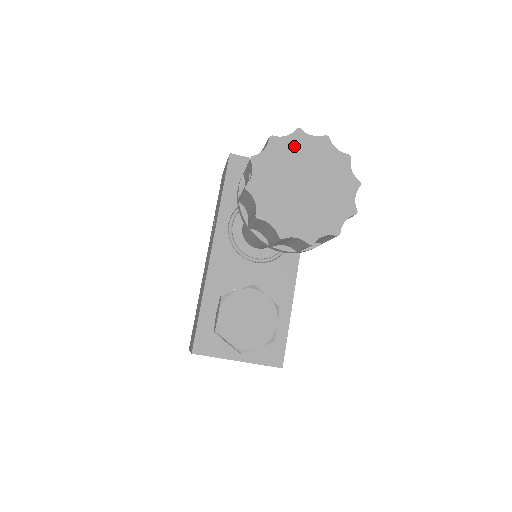
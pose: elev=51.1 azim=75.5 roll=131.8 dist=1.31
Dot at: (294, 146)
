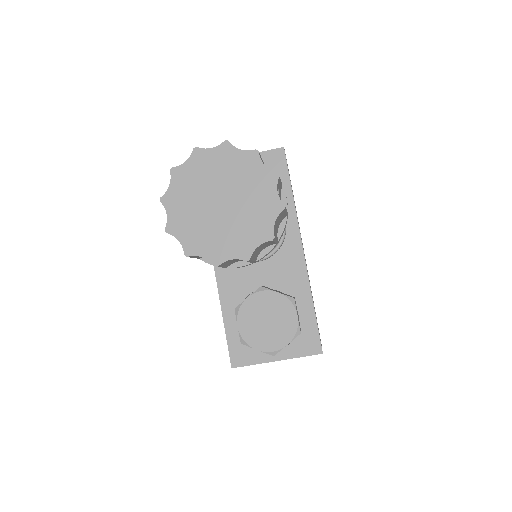
Dot at: (197, 168)
